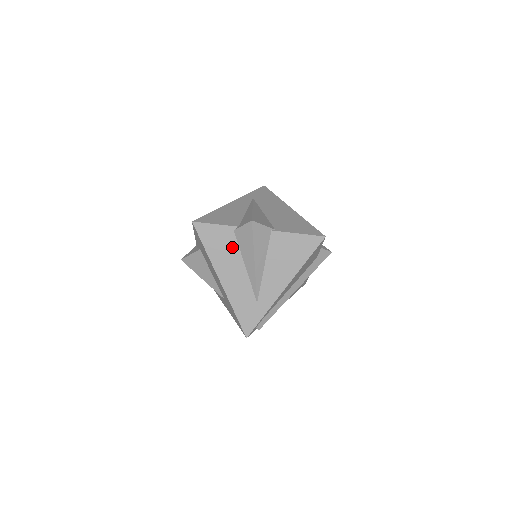
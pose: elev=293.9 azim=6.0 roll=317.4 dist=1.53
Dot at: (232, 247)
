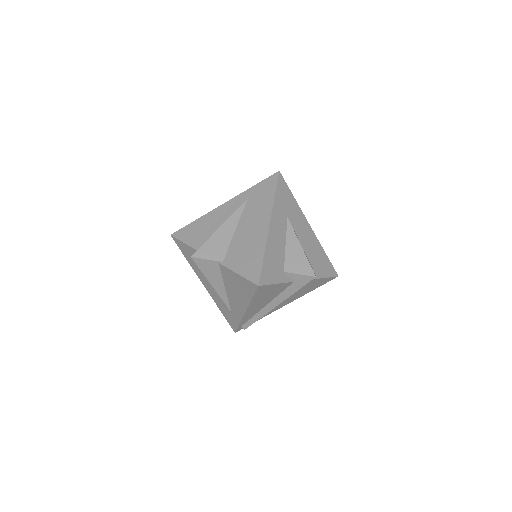
Dot at: occluded
